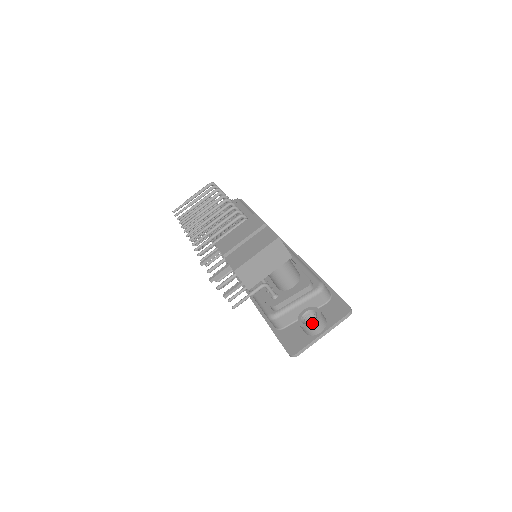
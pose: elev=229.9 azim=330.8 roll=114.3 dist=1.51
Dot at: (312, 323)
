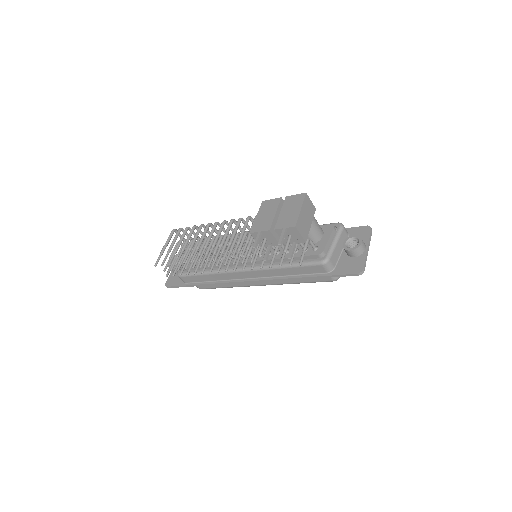
Dot at: (359, 243)
